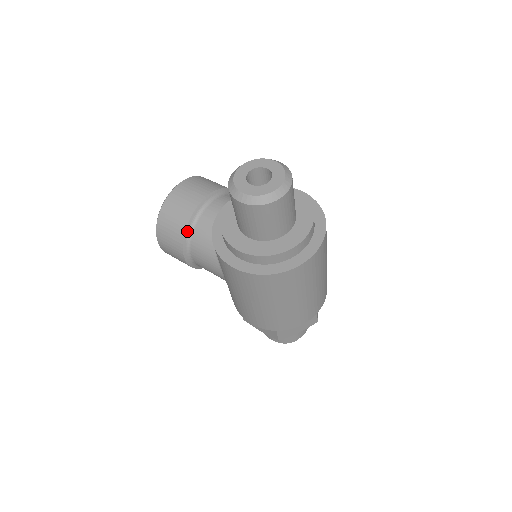
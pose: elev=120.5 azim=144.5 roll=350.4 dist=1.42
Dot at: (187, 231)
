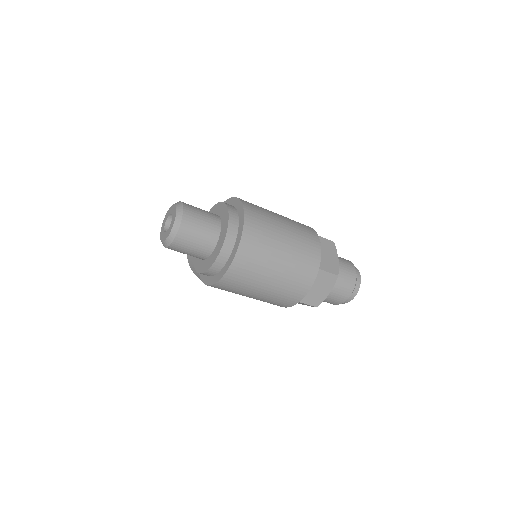
Dot at: occluded
